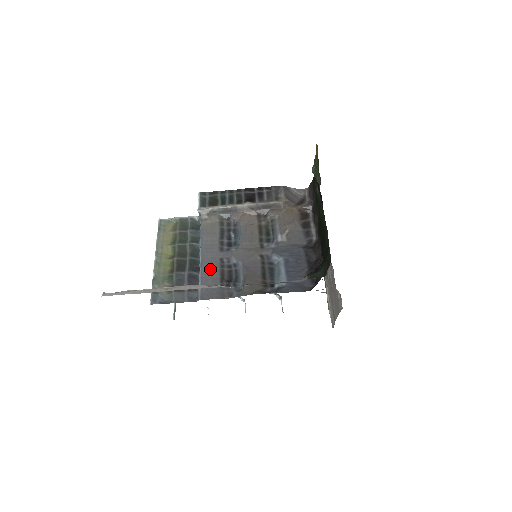
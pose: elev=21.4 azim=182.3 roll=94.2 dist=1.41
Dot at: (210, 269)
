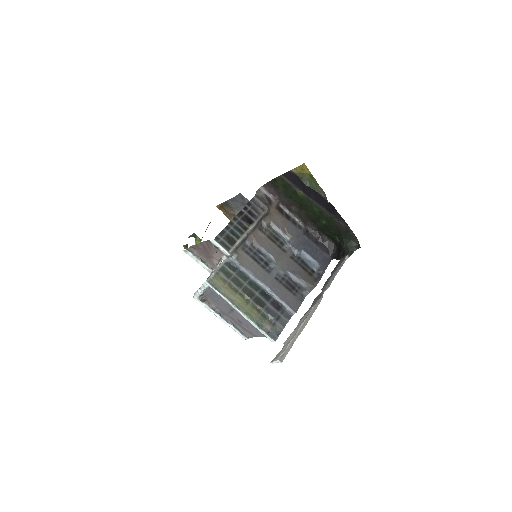
Dot at: (278, 290)
